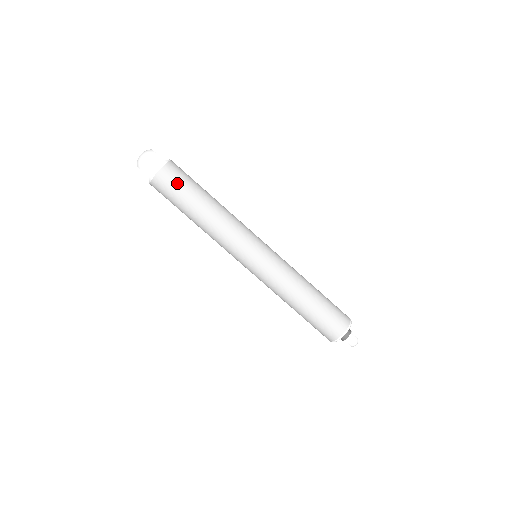
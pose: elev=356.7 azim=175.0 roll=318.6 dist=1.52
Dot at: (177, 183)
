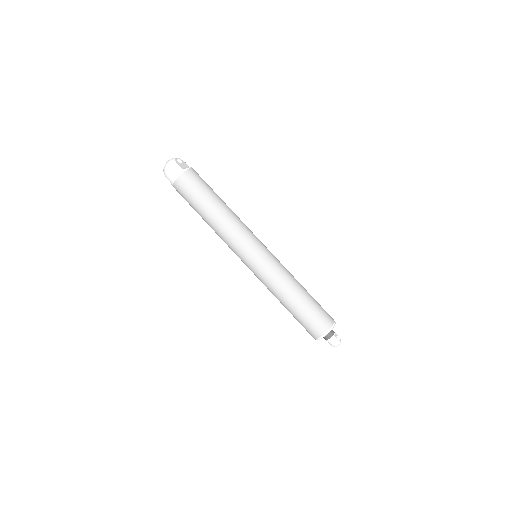
Dot at: (190, 190)
